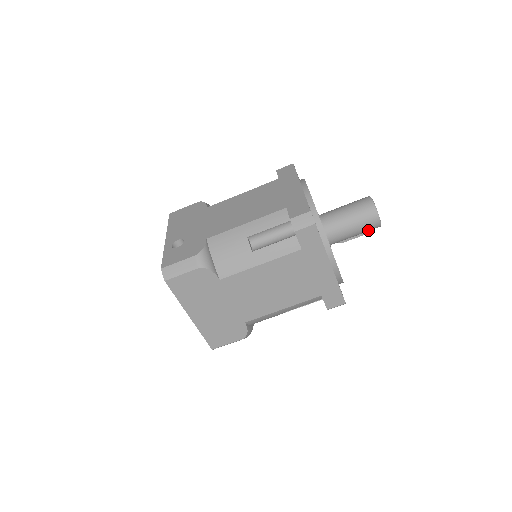
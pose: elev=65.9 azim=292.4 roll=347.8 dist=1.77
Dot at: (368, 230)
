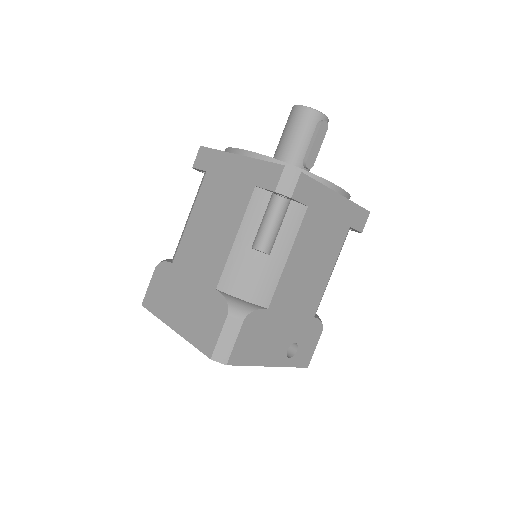
Dot at: (305, 124)
